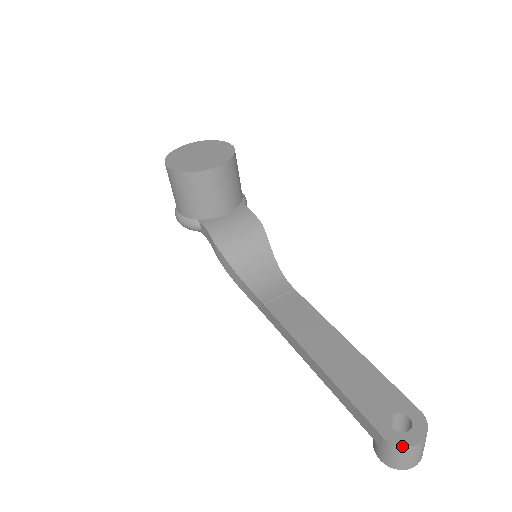
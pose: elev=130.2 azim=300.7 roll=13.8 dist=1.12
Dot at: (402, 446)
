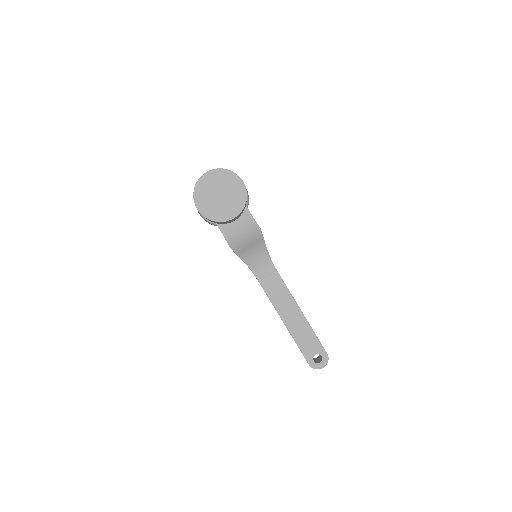
Dot at: occluded
